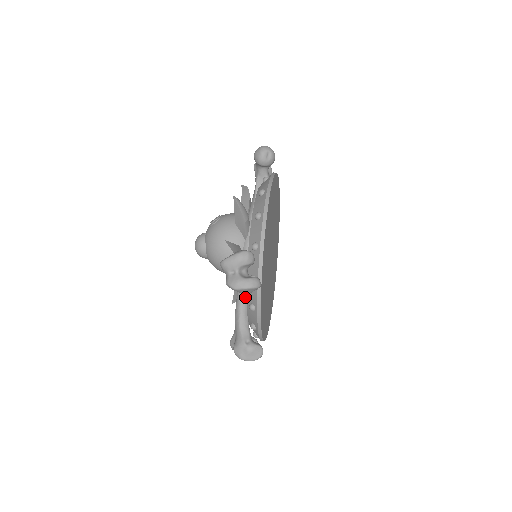
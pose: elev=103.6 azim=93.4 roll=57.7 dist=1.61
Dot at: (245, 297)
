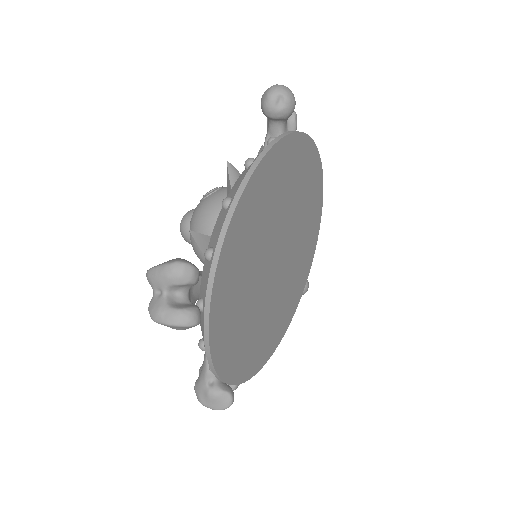
Dot at: occluded
